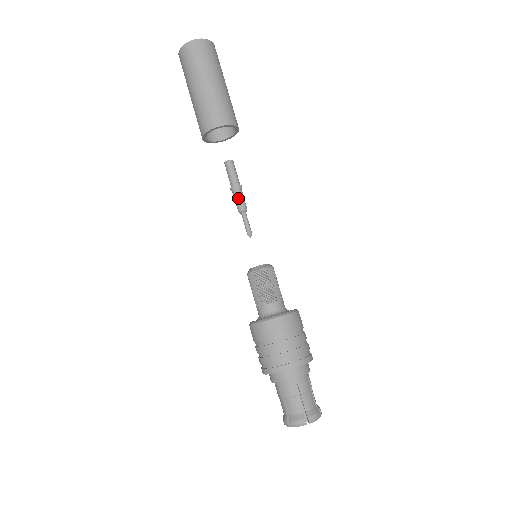
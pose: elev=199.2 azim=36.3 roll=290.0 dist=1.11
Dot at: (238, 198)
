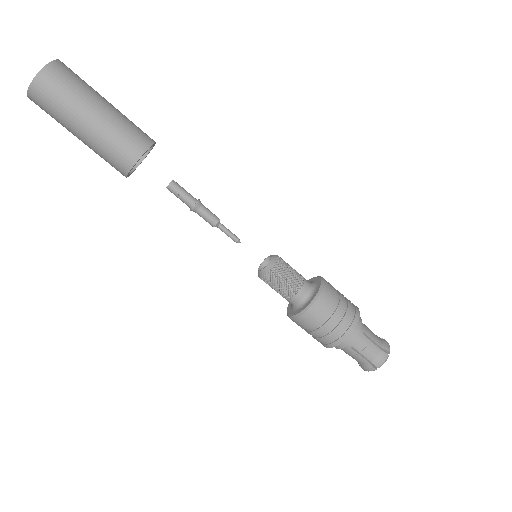
Dot at: (206, 213)
